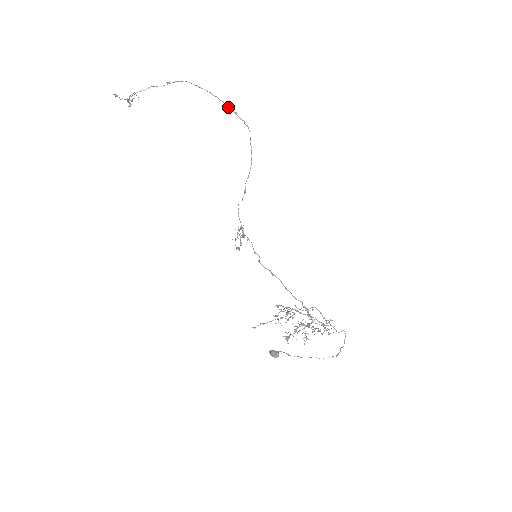
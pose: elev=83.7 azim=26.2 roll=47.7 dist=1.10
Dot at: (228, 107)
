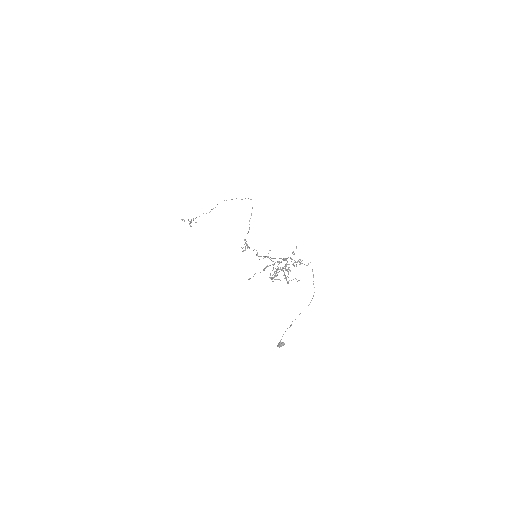
Dot at: (242, 199)
